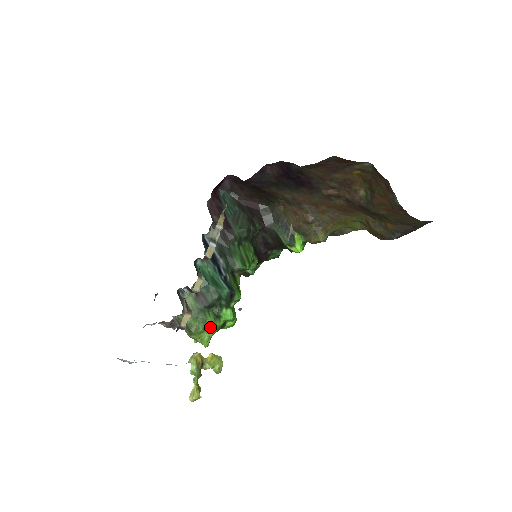
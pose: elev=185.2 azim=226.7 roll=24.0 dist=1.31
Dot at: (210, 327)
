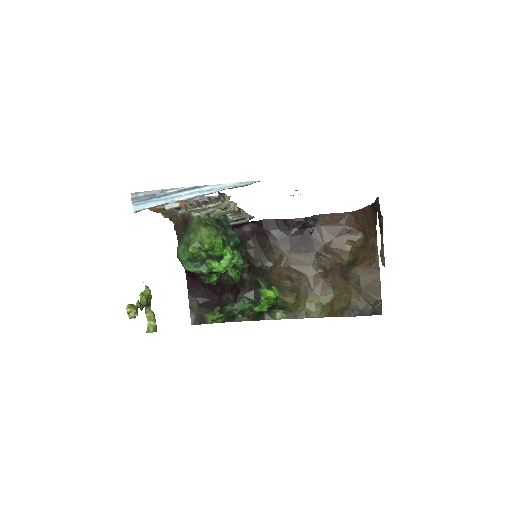
Dot at: (218, 241)
